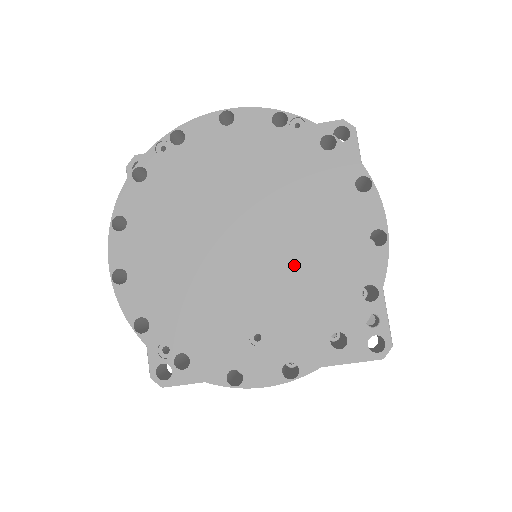
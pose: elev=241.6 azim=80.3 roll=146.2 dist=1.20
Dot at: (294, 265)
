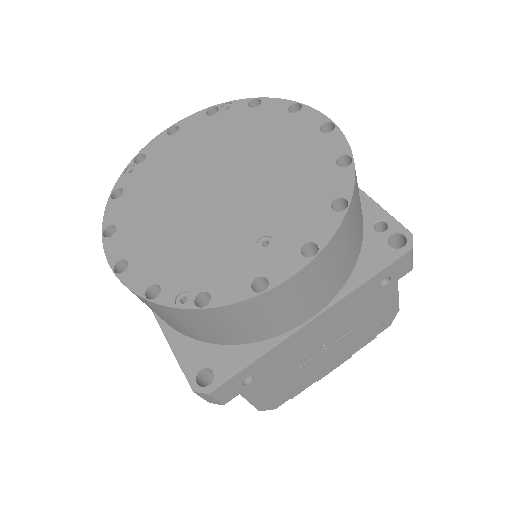
Dot at: (269, 179)
